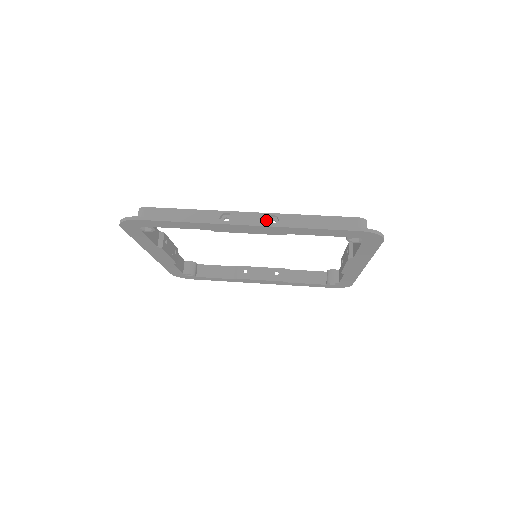
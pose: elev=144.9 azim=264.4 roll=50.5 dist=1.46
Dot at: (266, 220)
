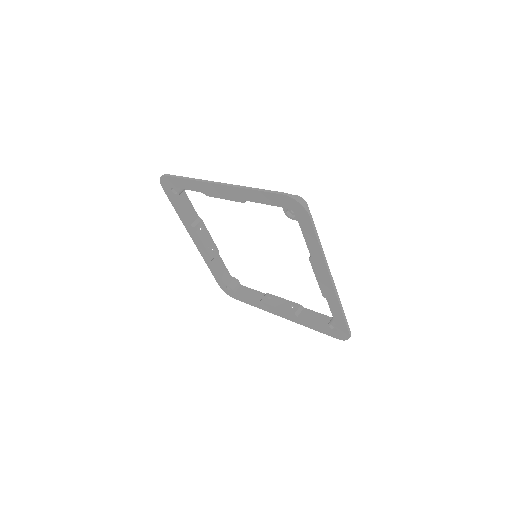
Dot at: occluded
